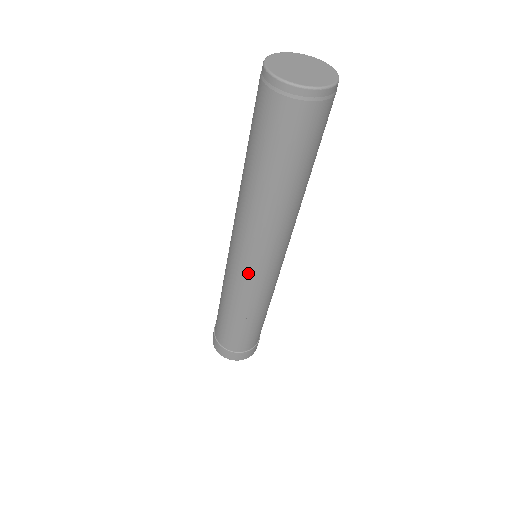
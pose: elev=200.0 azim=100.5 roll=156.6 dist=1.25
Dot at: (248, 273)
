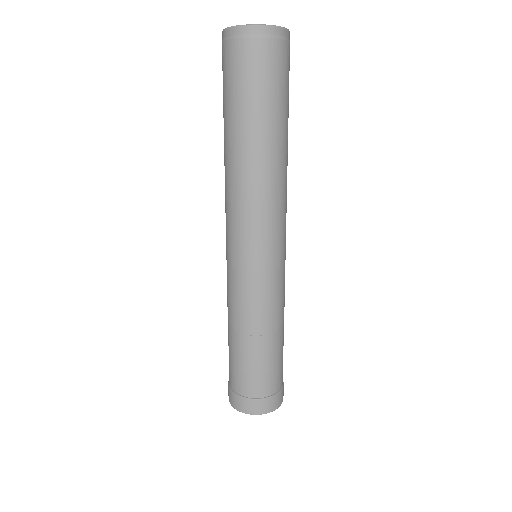
Dot at: (245, 262)
